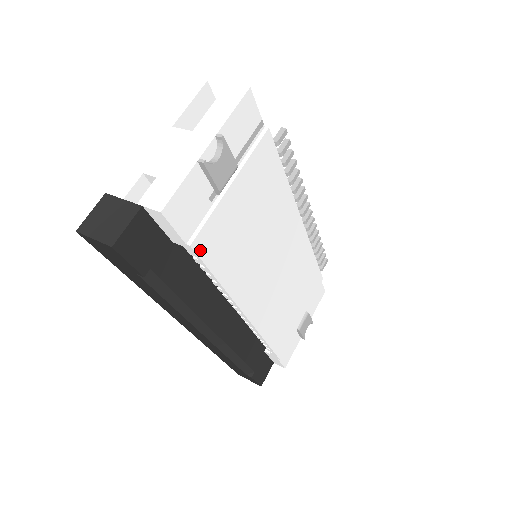
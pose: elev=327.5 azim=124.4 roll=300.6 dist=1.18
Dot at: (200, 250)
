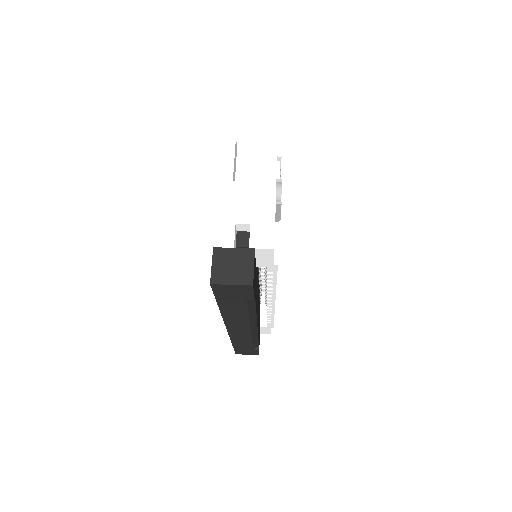
Dot at: occluded
